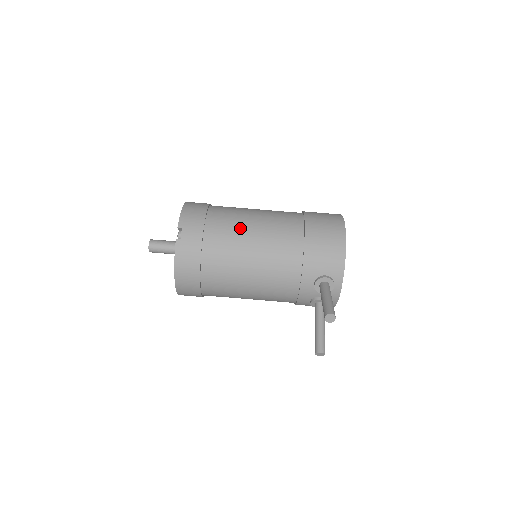
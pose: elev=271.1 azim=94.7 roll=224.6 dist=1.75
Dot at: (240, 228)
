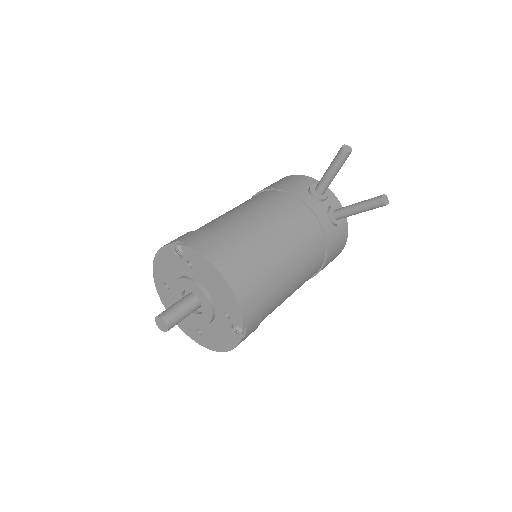
Dot at: (219, 217)
